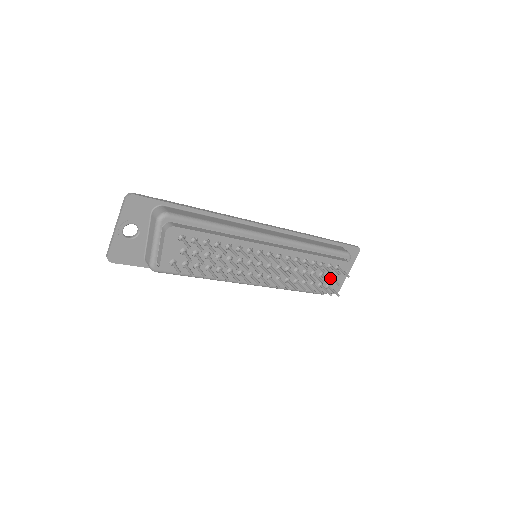
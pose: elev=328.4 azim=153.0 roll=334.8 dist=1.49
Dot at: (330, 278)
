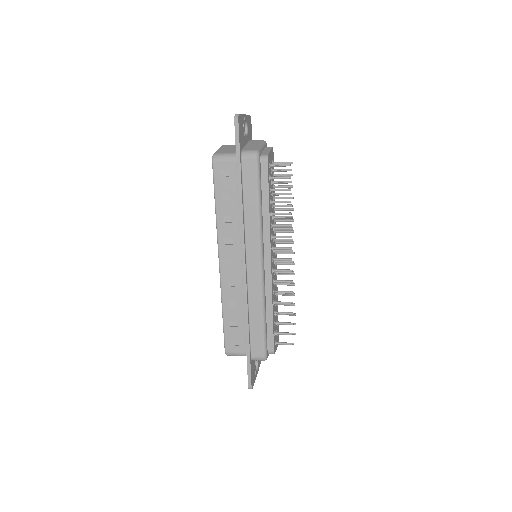
Dot at: occluded
